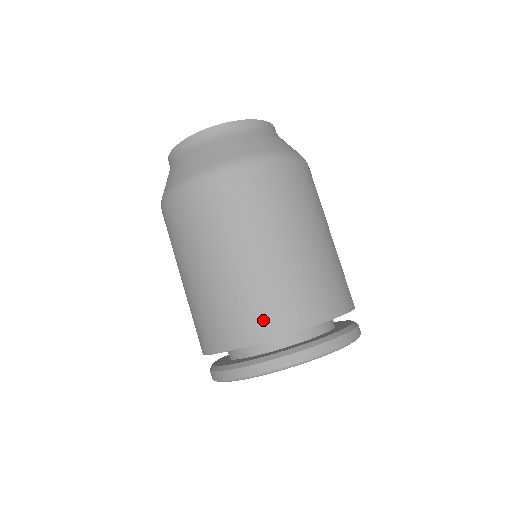
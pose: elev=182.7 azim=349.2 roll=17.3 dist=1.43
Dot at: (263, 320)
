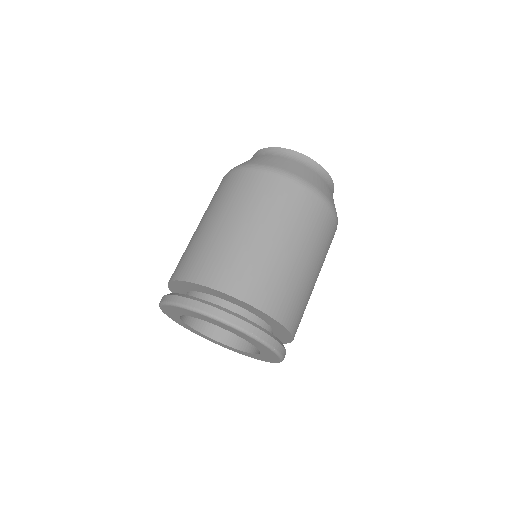
Dot at: (250, 286)
